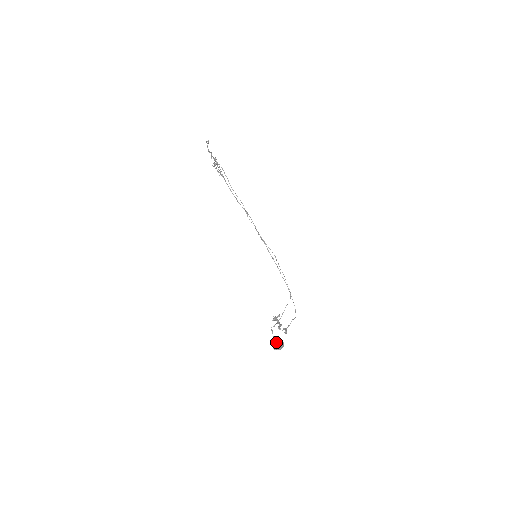
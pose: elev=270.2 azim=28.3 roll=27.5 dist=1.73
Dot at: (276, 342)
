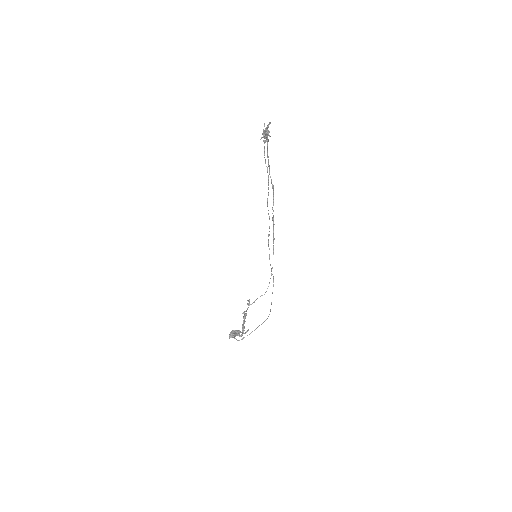
Dot at: (234, 334)
